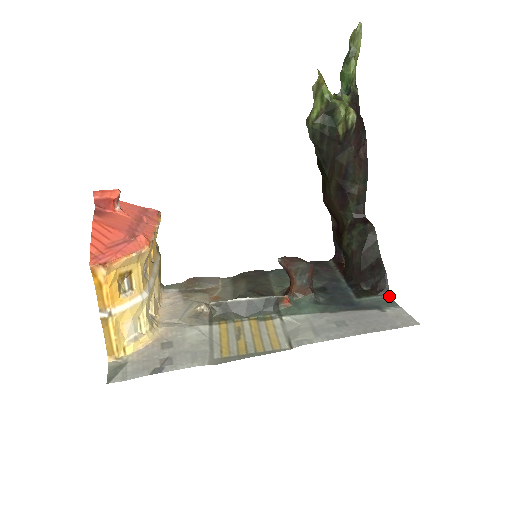
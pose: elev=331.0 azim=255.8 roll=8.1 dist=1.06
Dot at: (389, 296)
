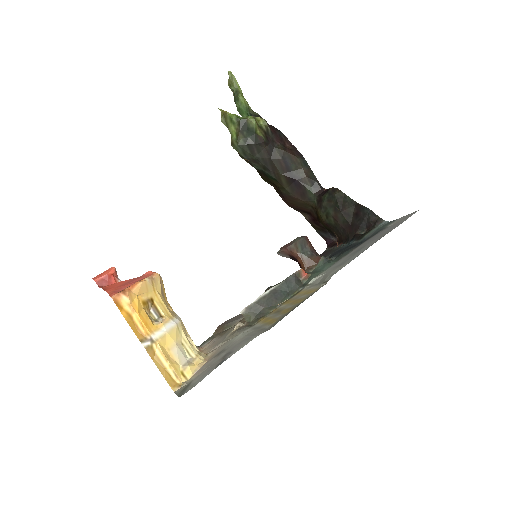
Dot at: (384, 222)
